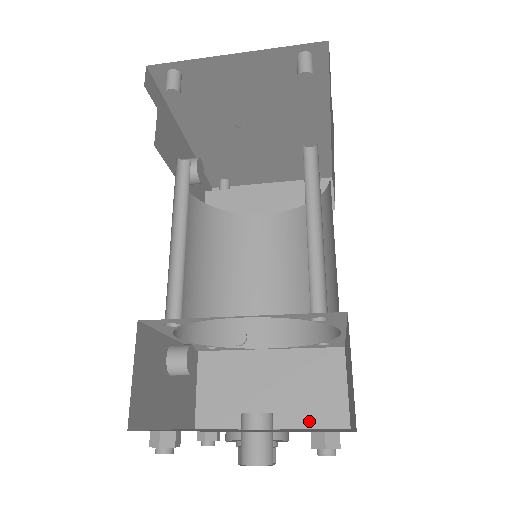
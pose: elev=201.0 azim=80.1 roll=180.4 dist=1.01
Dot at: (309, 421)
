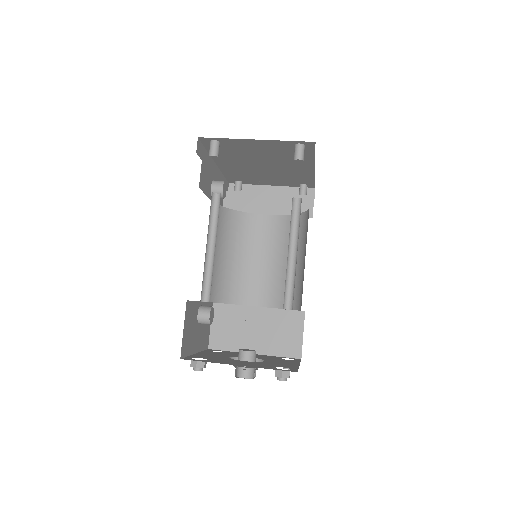
Dot at: (277, 352)
